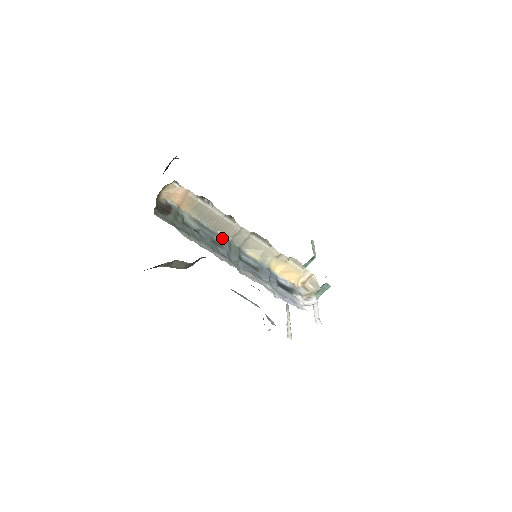
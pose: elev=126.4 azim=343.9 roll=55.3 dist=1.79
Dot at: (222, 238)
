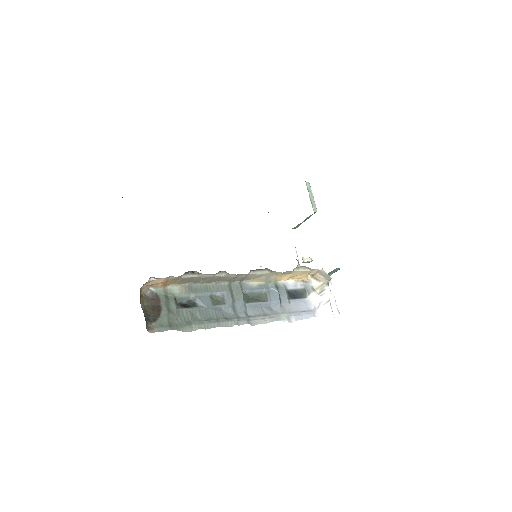
Dot at: (220, 287)
